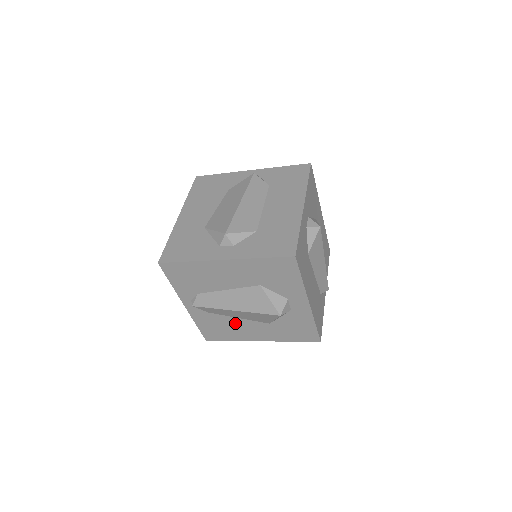
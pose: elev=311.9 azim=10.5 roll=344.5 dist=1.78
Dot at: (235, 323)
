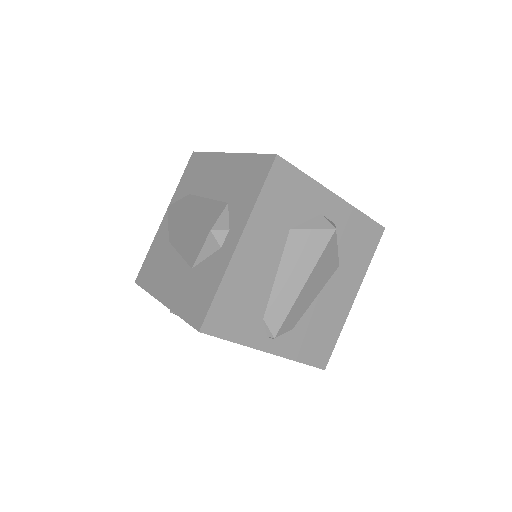
Dot at: (320, 308)
